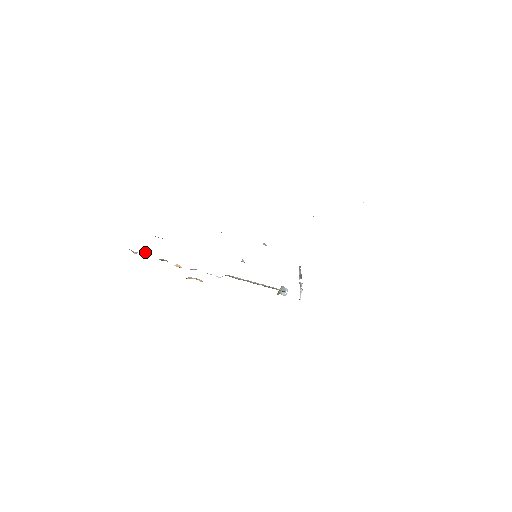
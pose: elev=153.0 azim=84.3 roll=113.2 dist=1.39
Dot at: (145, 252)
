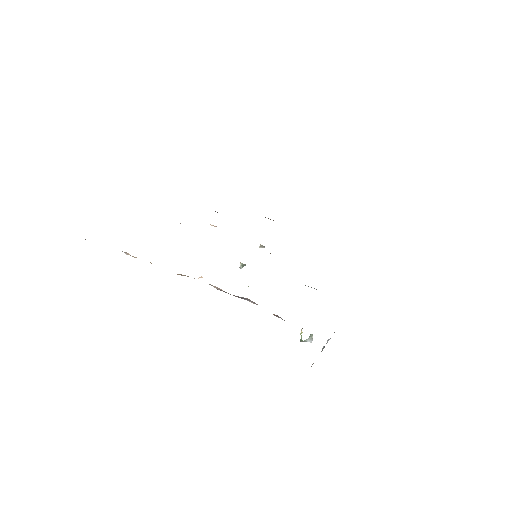
Dot at: occluded
